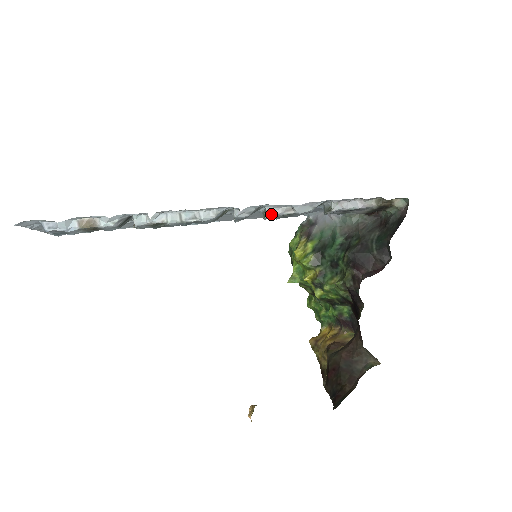
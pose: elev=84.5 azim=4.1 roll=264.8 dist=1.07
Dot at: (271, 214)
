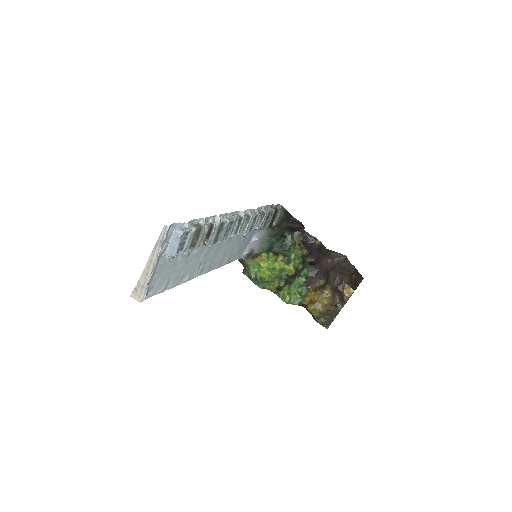
Dot at: (252, 216)
